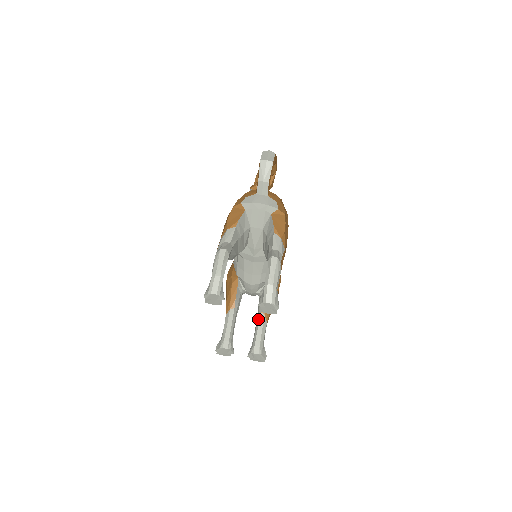
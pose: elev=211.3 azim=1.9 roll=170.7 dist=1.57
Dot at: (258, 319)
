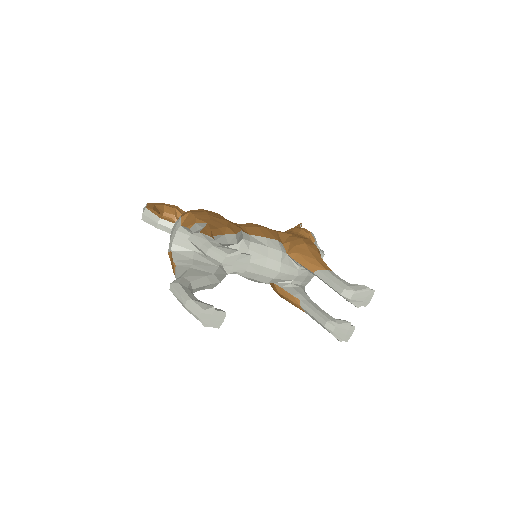
Dot at: occluded
